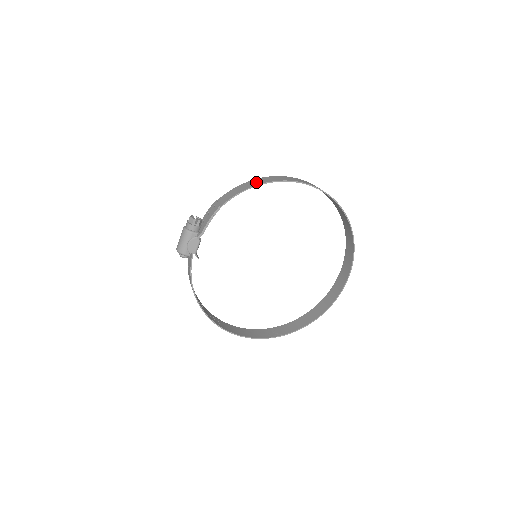
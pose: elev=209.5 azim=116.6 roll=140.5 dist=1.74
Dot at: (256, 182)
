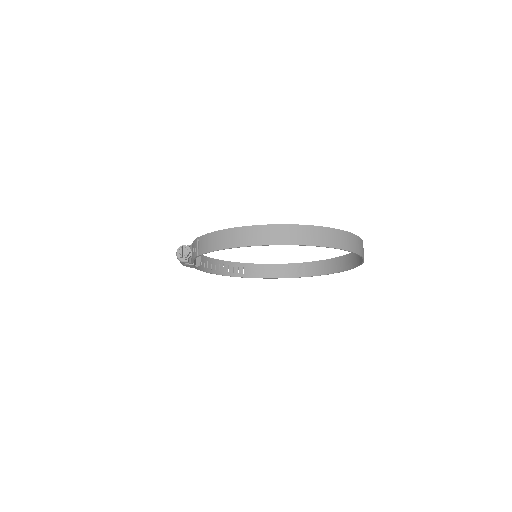
Dot at: (226, 240)
